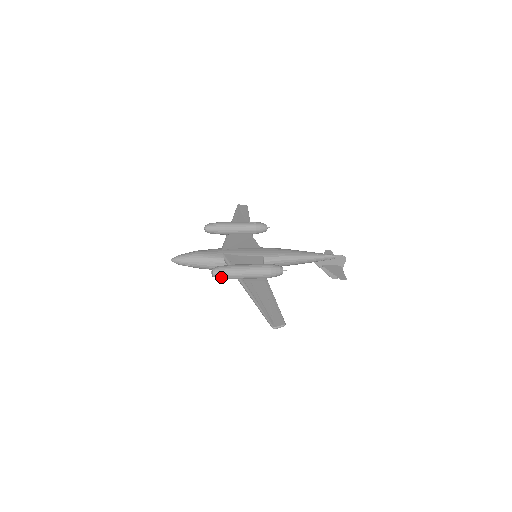
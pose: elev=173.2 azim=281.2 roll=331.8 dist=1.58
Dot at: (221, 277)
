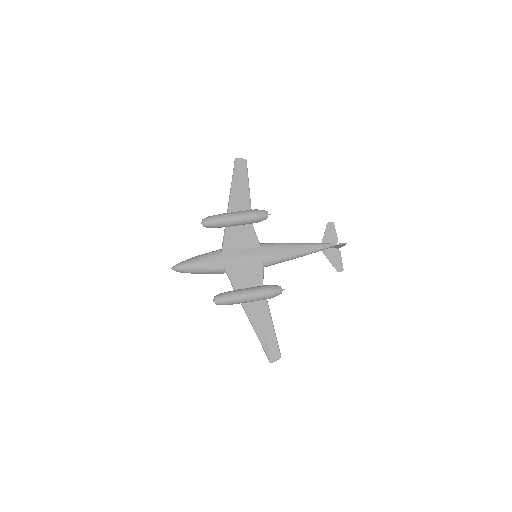
Dot at: occluded
